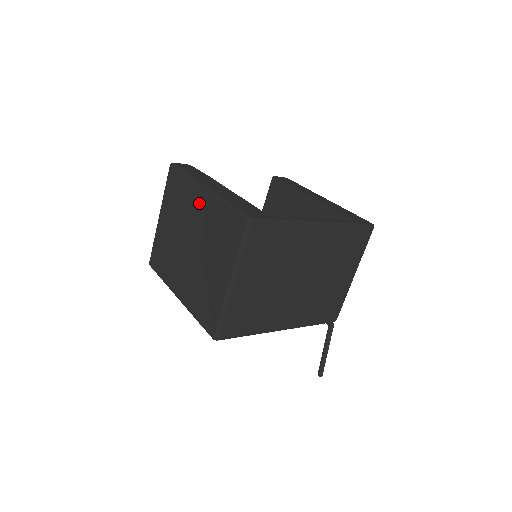
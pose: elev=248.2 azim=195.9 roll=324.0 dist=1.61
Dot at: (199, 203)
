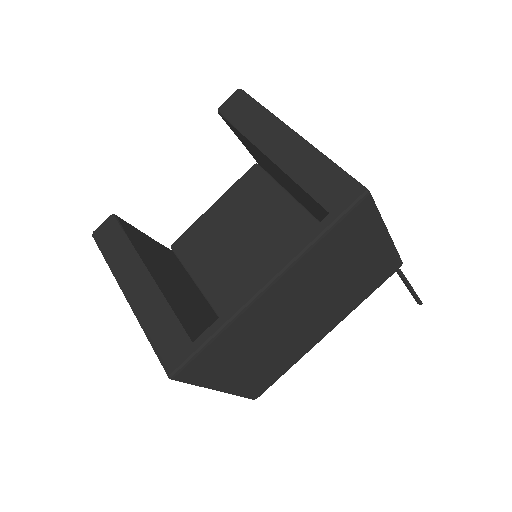
Dot at: occluded
